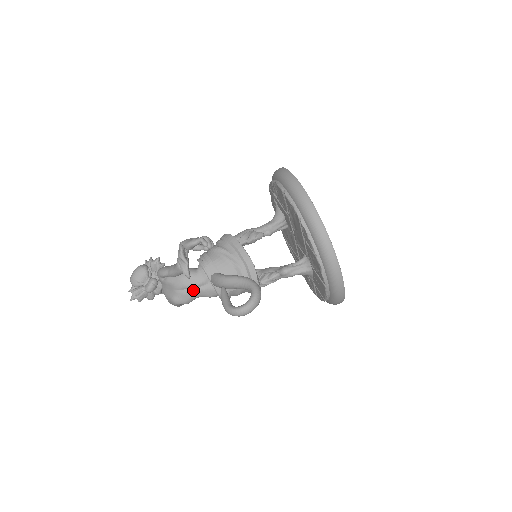
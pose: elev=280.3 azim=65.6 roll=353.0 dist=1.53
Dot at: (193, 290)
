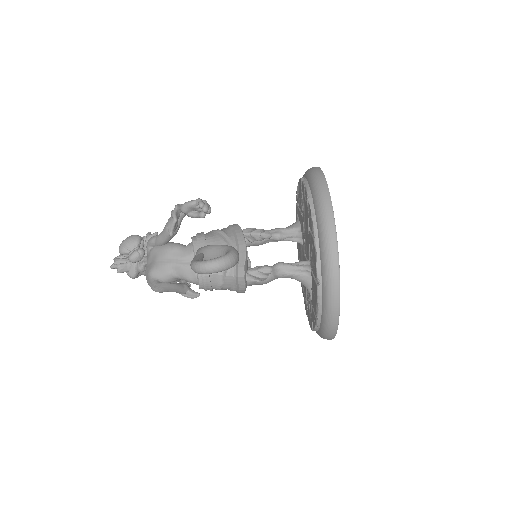
Dot at: (174, 264)
